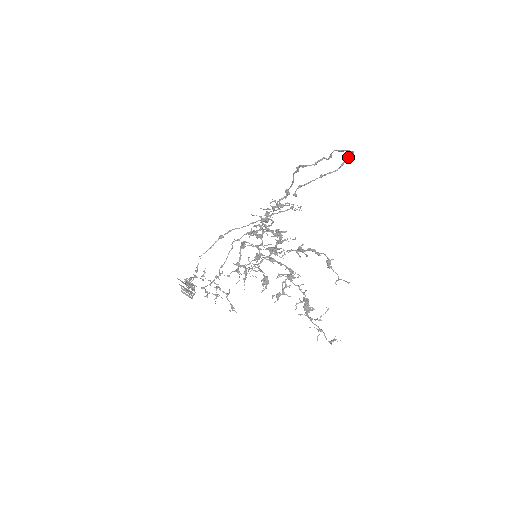
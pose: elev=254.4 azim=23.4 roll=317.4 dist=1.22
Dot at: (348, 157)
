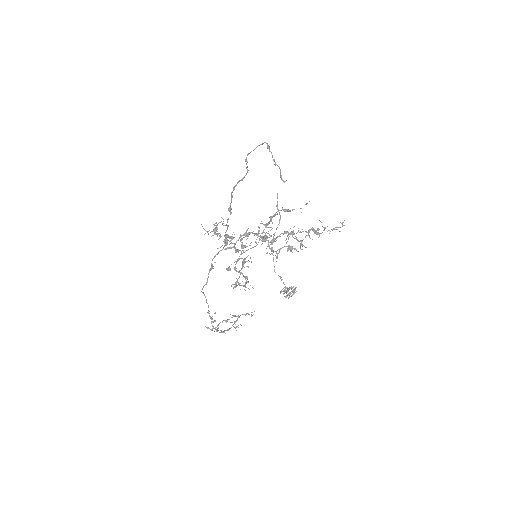
Dot at: (268, 146)
